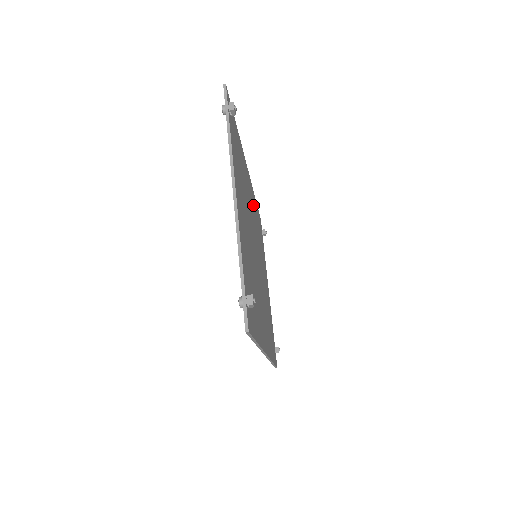
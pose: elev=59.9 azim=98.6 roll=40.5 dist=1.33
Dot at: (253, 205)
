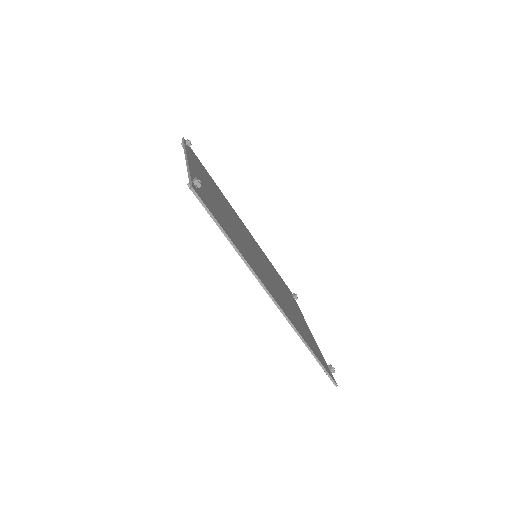
Dot at: occluded
